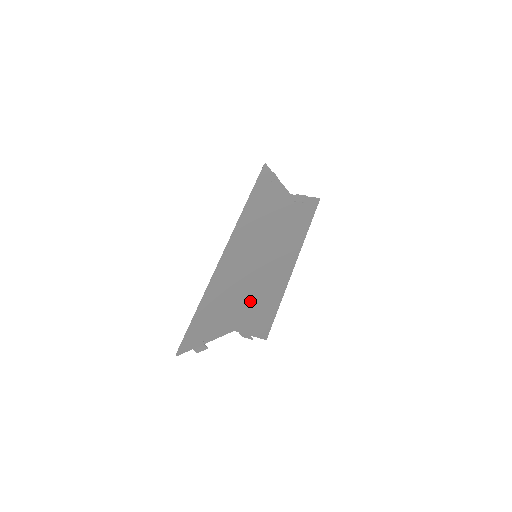
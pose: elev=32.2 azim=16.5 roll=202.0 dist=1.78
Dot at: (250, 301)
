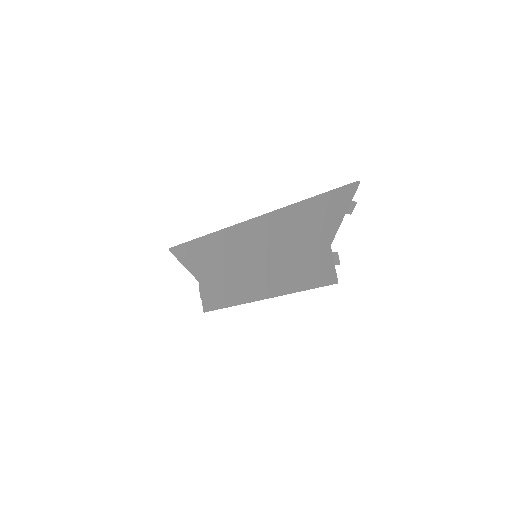
Dot at: (221, 279)
